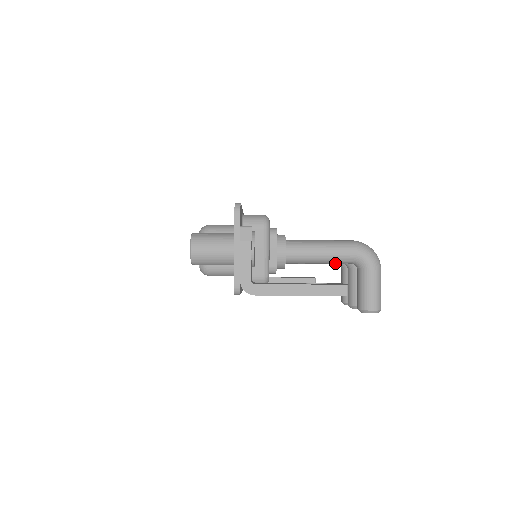
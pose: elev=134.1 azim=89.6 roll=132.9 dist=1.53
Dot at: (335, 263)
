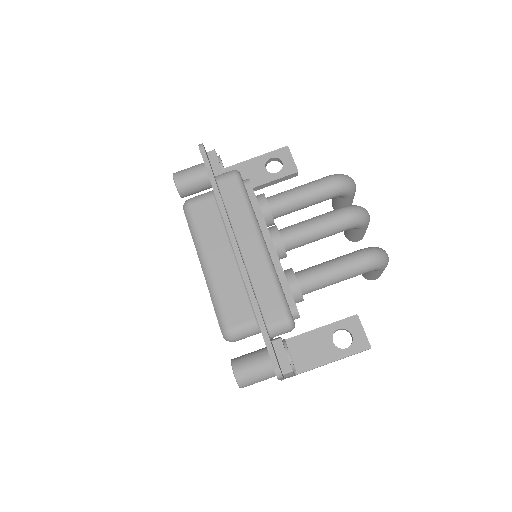
Dot at: occluded
